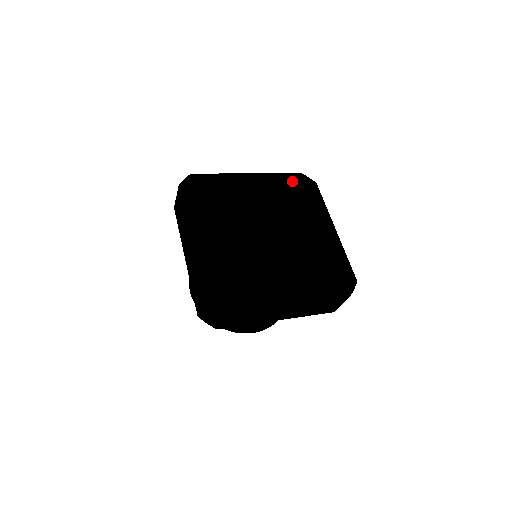
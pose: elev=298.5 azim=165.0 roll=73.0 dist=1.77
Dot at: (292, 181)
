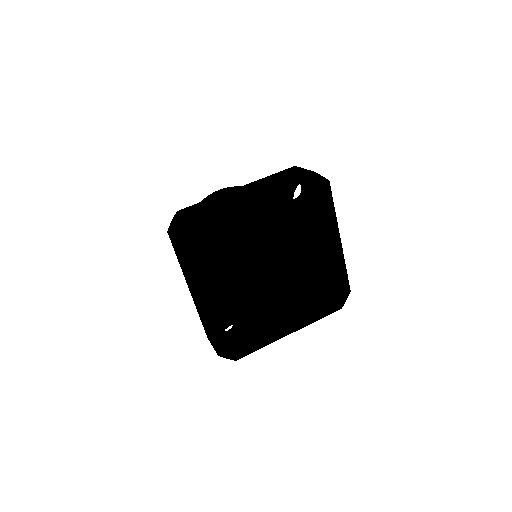
Dot at: occluded
